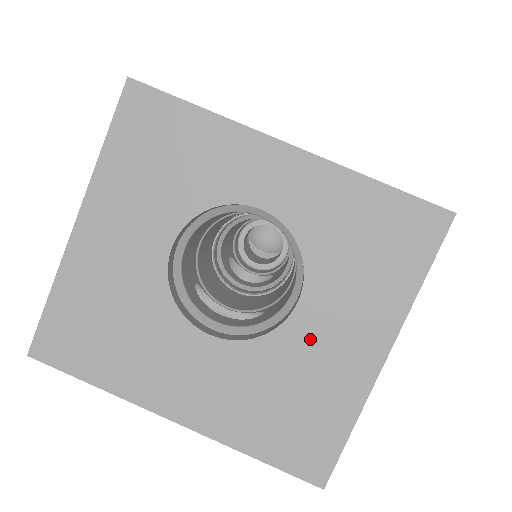
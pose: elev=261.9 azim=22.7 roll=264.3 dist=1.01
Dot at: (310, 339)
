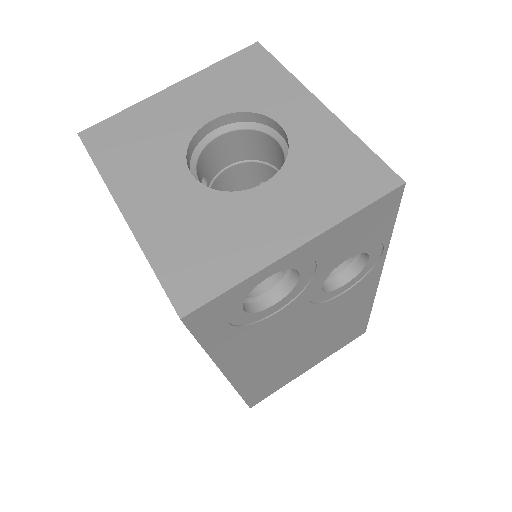
Dot at: (254, 209)
